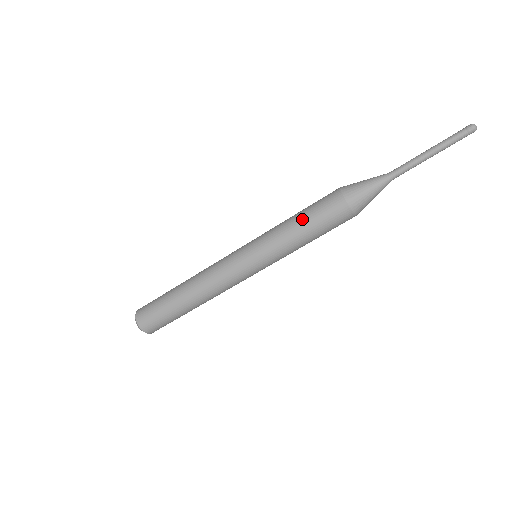
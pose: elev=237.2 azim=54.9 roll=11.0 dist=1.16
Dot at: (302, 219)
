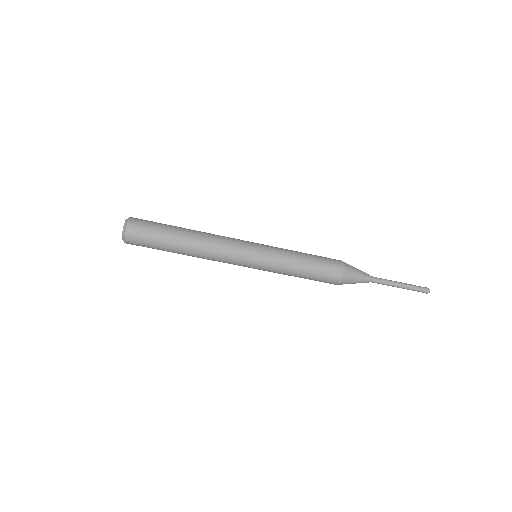
Dot at: (309, 254)
